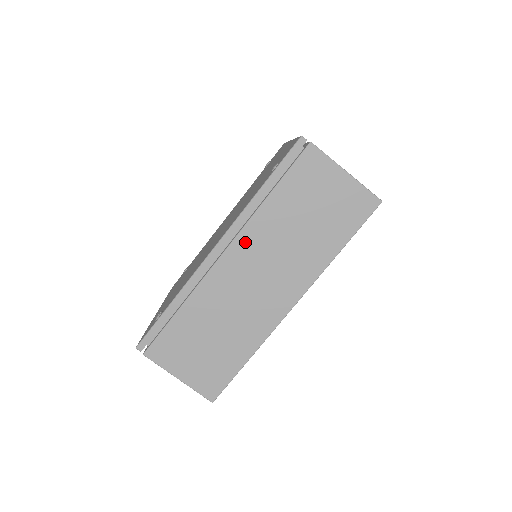
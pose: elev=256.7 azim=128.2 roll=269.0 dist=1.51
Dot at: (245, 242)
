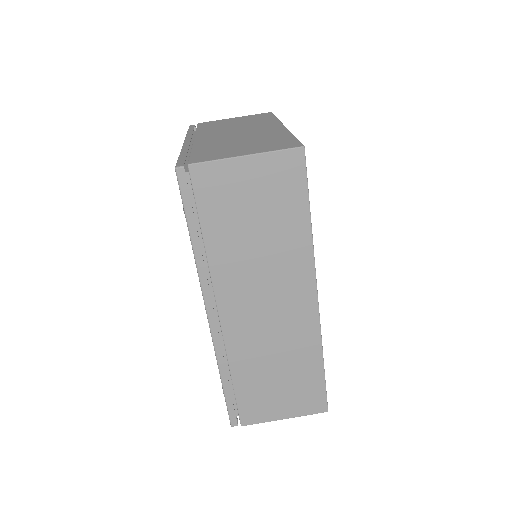
Dot at: (226, 291)
